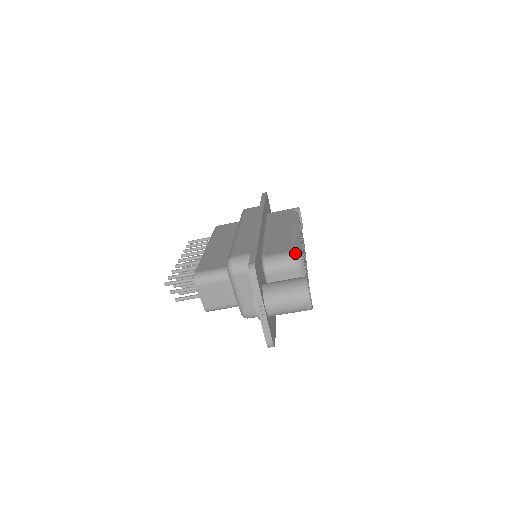
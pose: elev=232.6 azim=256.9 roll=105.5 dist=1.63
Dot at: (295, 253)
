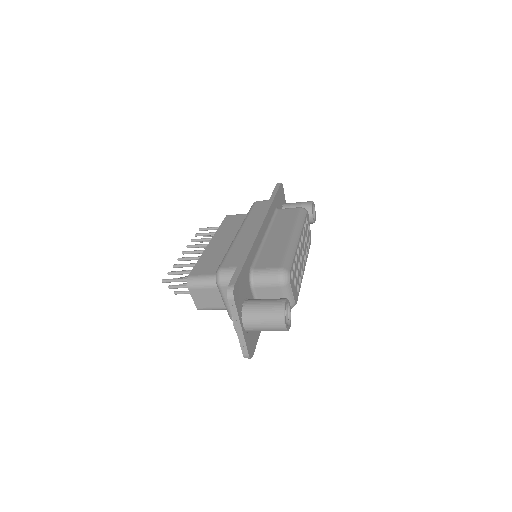
Dot at: (282, 270)
